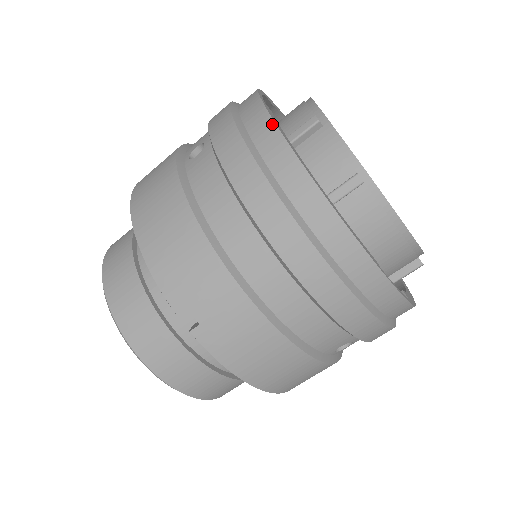
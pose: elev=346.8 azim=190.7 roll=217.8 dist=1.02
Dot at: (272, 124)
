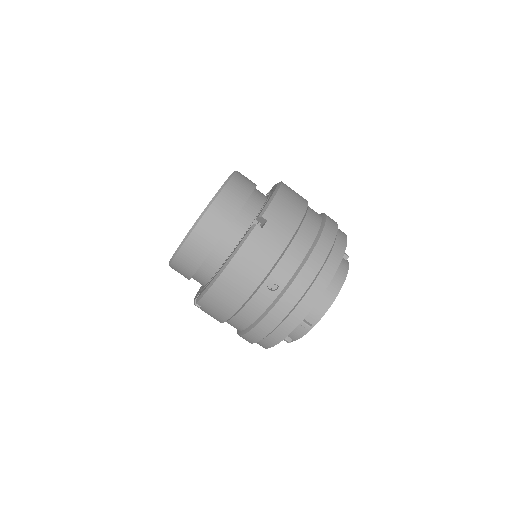
Dot at: (292, 330)
